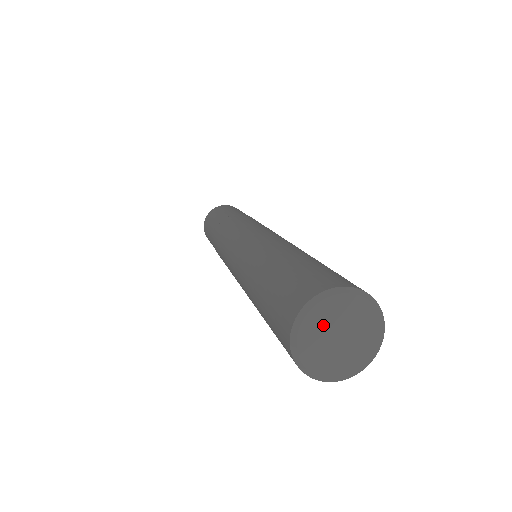
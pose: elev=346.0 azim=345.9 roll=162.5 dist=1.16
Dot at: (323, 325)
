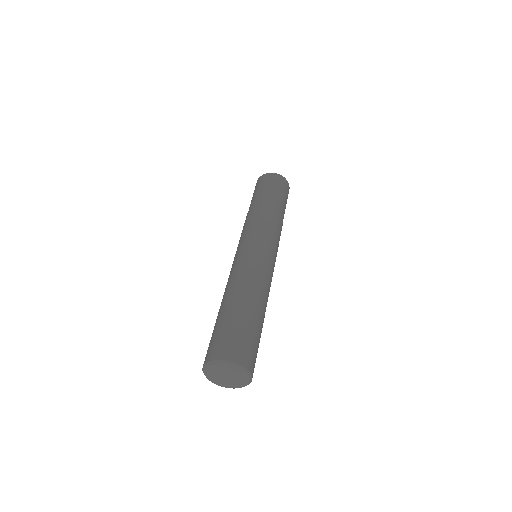
Dot at: (215, 375)
